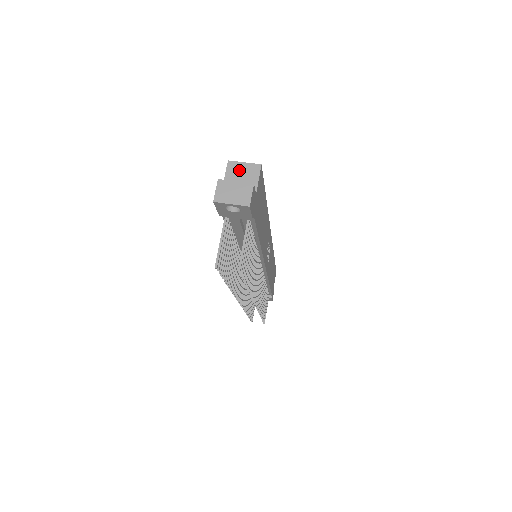
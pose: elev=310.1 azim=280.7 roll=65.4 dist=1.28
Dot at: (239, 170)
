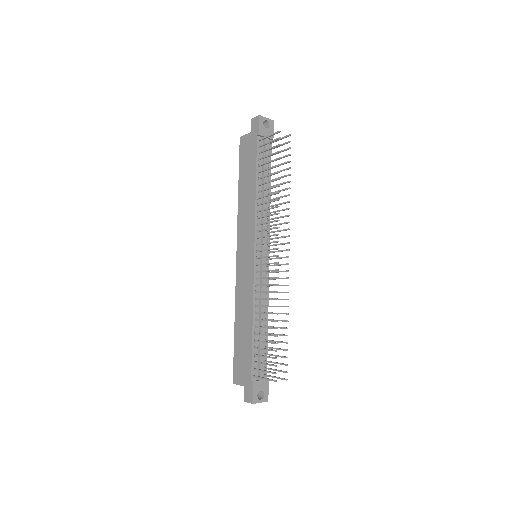
Dot at: occluded
